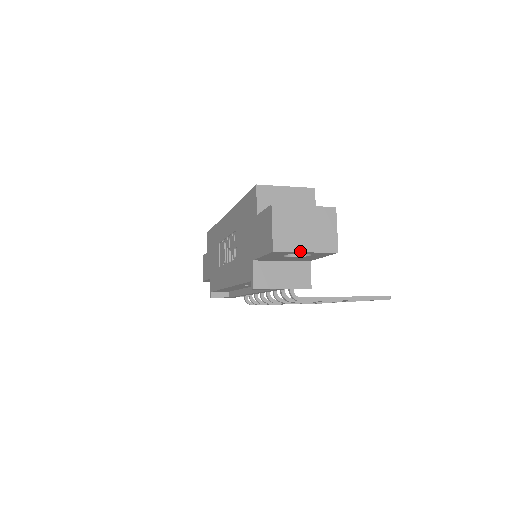
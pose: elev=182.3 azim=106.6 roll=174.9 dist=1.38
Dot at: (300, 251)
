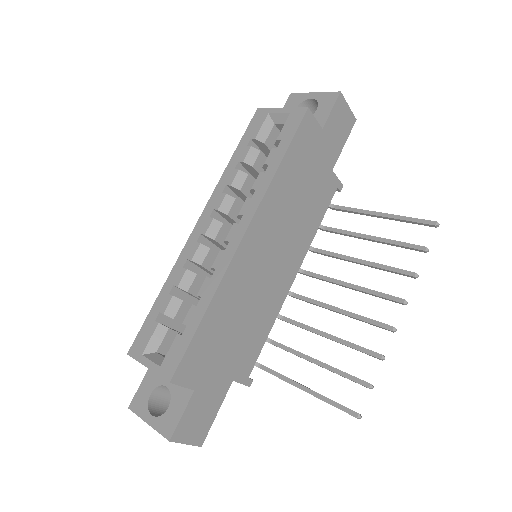
Dot at: occluded
